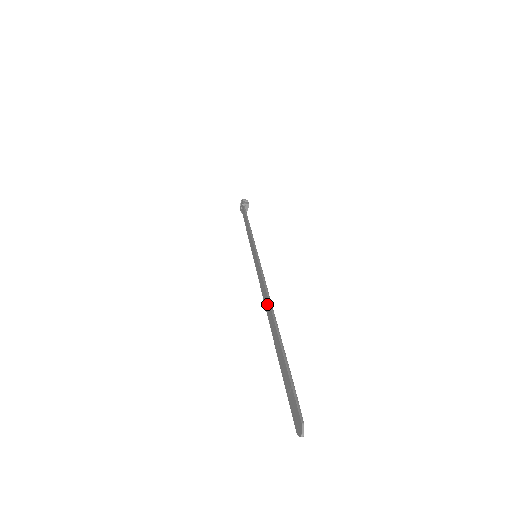
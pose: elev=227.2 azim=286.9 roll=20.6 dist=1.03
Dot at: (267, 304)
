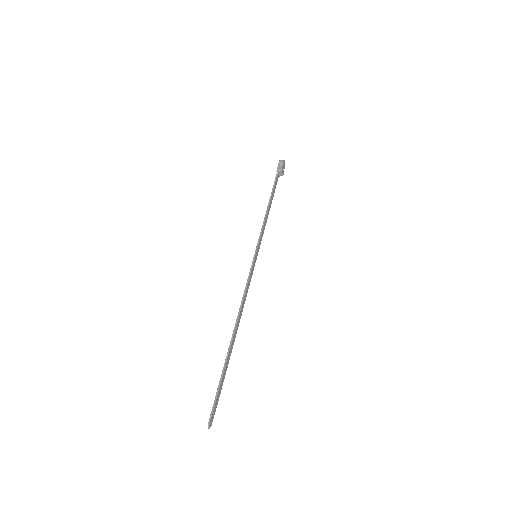
Dot at: (237, 319)
